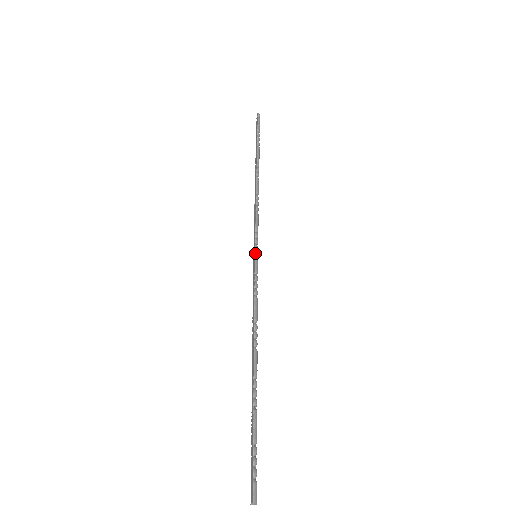
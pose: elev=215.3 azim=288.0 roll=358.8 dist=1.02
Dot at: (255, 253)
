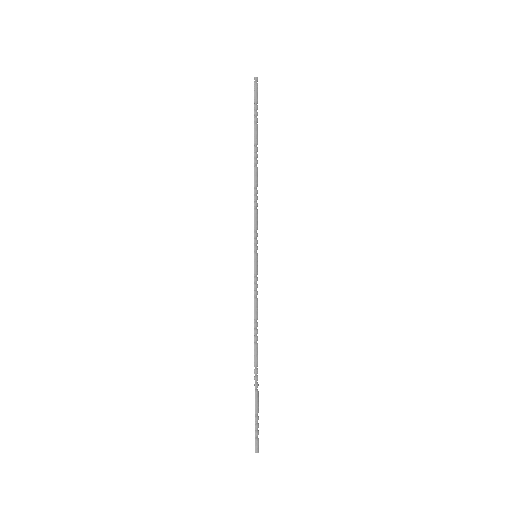
Dot at: (254, 255)
